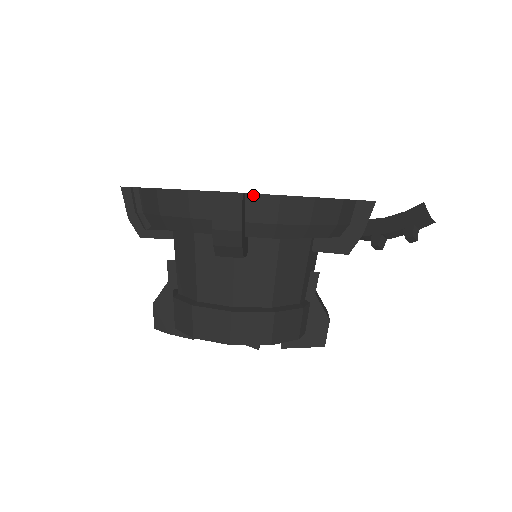
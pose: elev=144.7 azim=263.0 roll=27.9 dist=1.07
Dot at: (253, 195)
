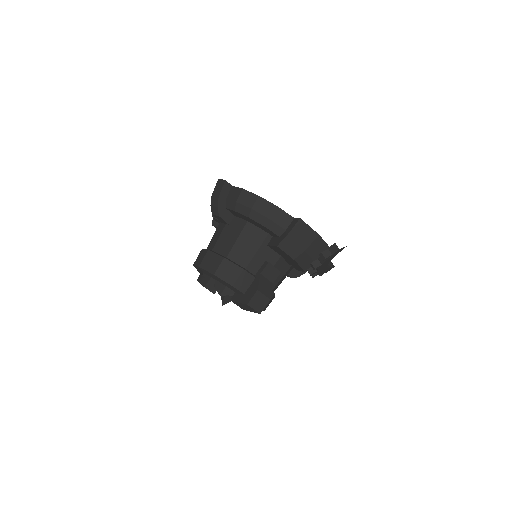
Dot at: (234, 187)
